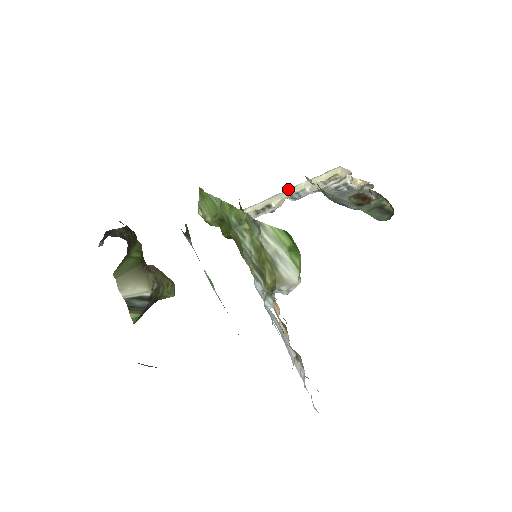
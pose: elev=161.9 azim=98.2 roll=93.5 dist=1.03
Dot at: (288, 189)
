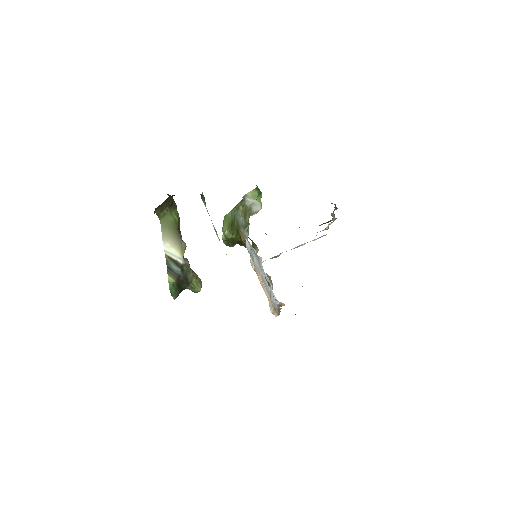
Dot at: occluded
